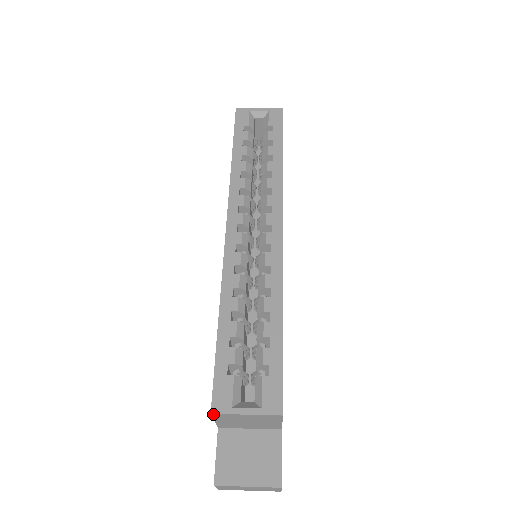
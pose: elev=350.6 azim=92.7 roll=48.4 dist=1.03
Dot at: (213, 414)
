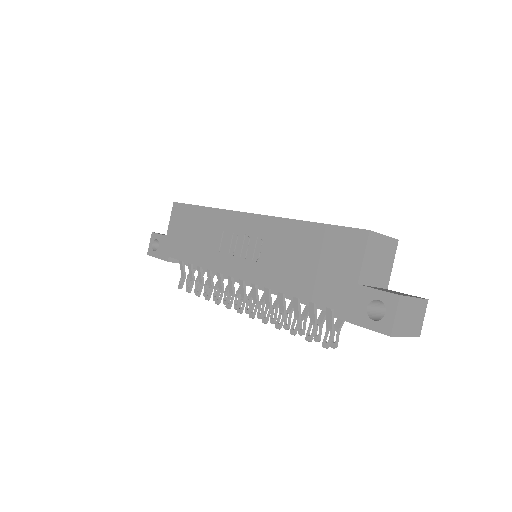
Dot at: (370, 232)
